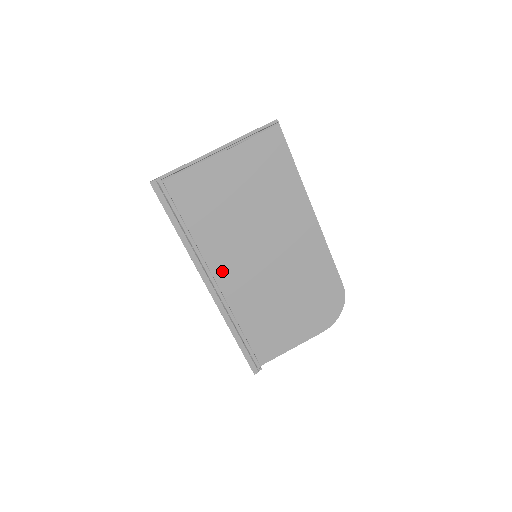
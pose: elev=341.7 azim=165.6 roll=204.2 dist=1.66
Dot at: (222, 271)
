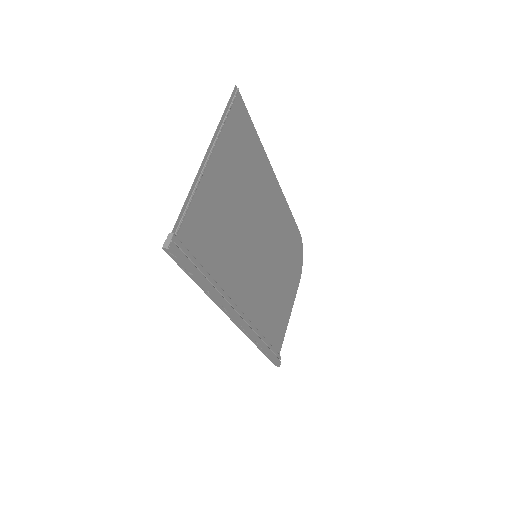
Dot at: (241, 295)
